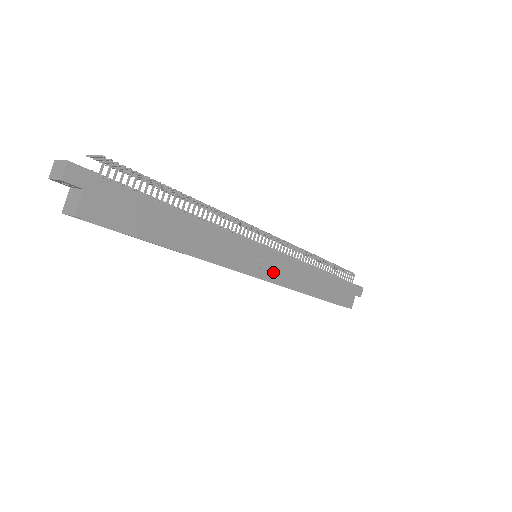
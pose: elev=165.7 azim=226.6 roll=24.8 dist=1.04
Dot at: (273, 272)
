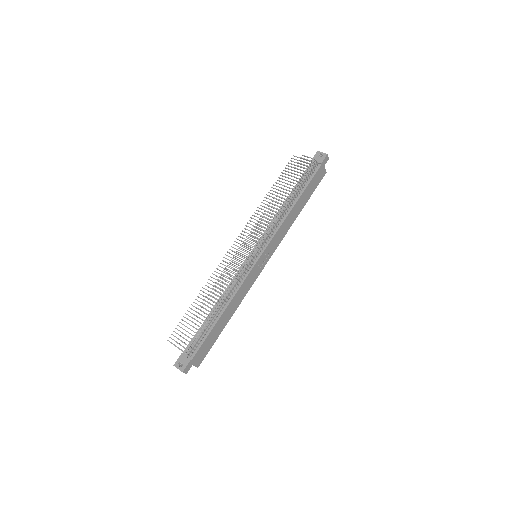
Dot at: (270, 253)
